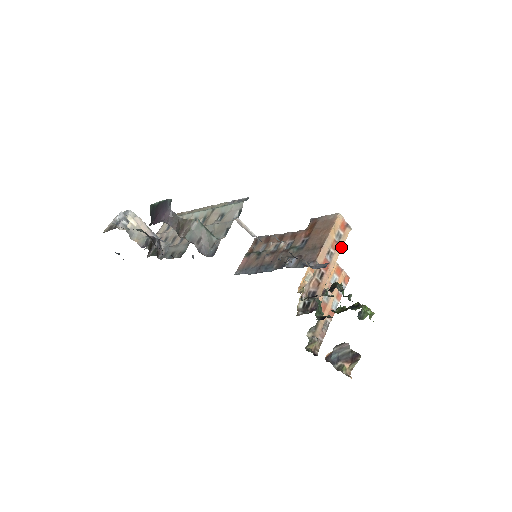
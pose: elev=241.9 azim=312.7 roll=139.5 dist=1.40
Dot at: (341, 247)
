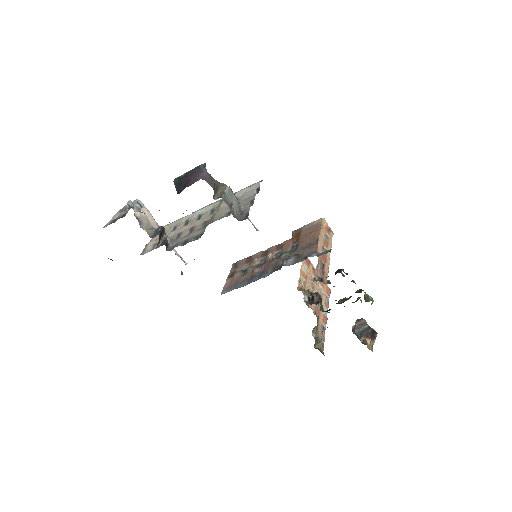
Dot at: (330, 246)
